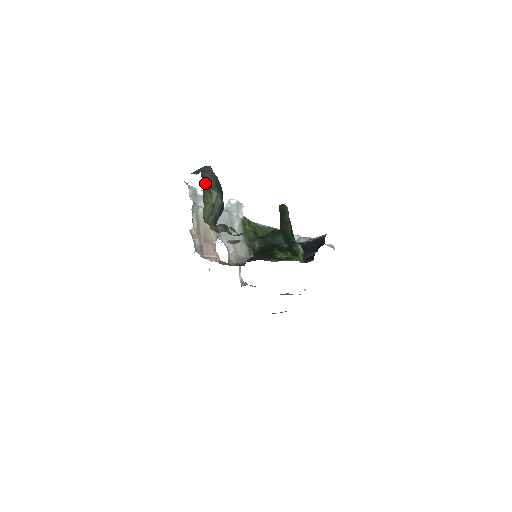
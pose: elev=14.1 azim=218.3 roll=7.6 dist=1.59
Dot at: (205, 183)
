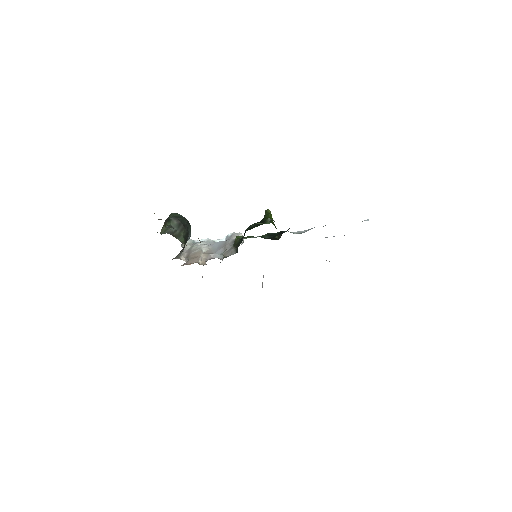
Dot at: (166, 219)
